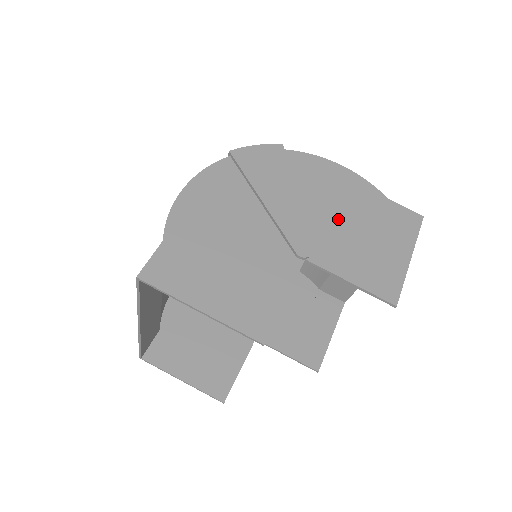
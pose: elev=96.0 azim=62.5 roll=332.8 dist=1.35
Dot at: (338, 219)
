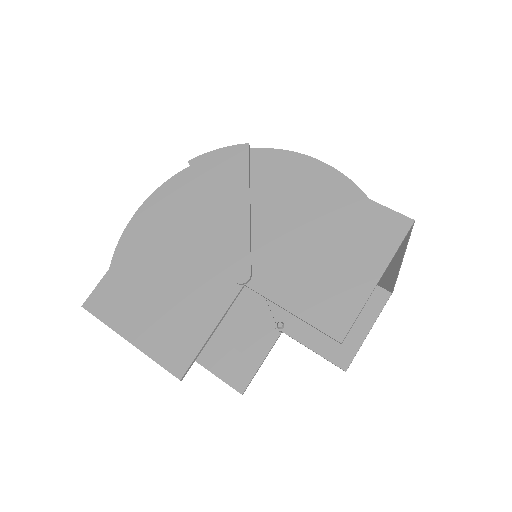
Dot at: (295, 232)
